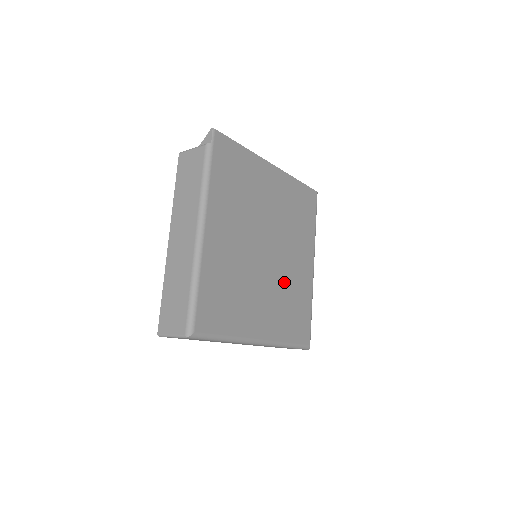
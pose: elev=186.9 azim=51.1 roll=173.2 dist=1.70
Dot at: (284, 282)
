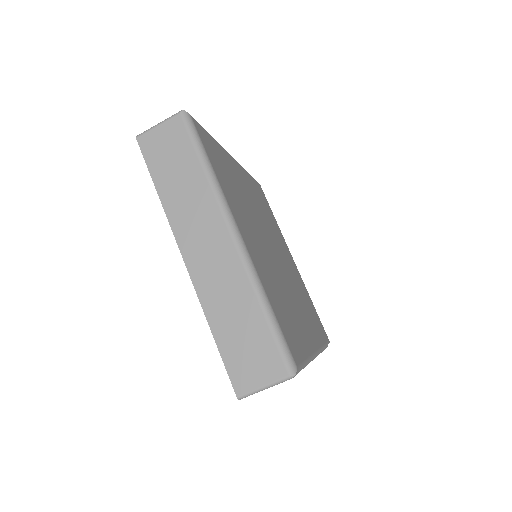
Dot at: (281, 284)
